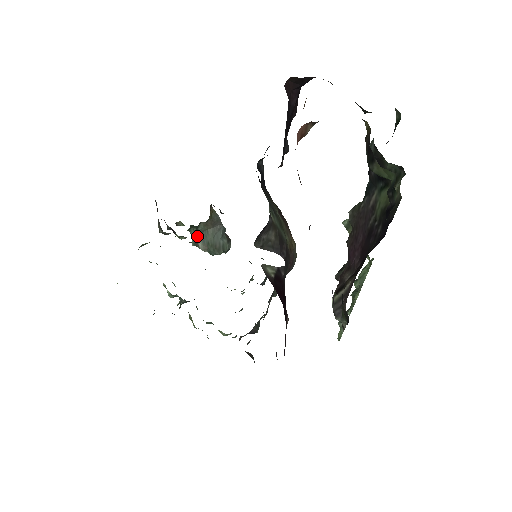
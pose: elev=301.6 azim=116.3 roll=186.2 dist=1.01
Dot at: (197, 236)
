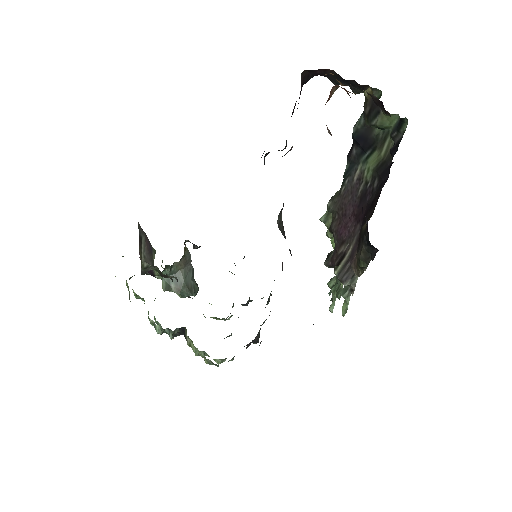
Dot at: (169, 279)
